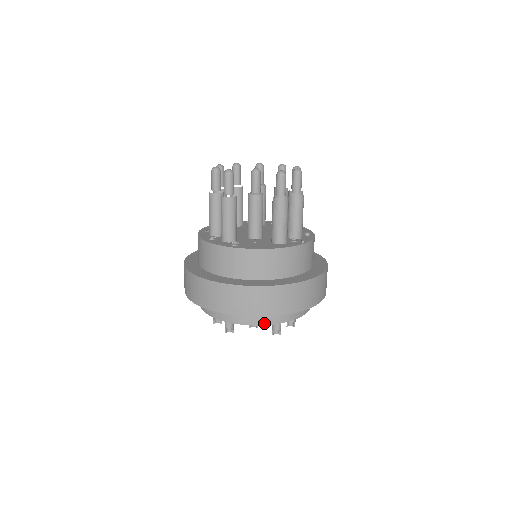
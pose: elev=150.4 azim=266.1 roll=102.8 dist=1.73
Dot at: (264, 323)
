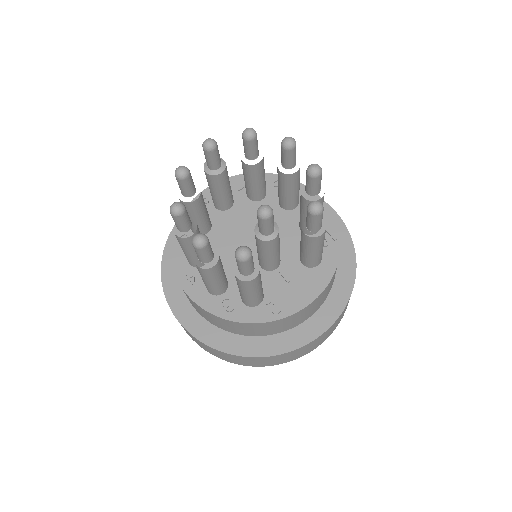
Dot at: occluded
